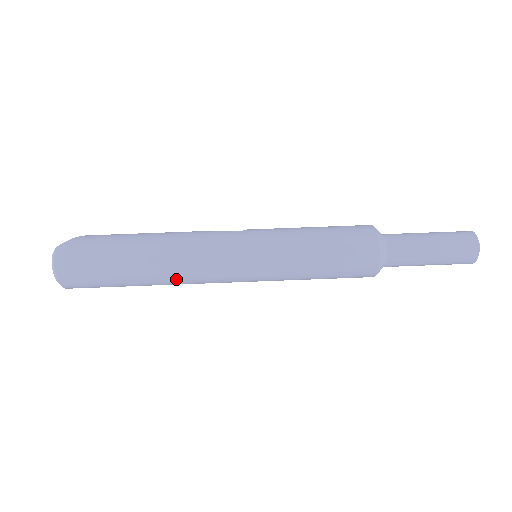
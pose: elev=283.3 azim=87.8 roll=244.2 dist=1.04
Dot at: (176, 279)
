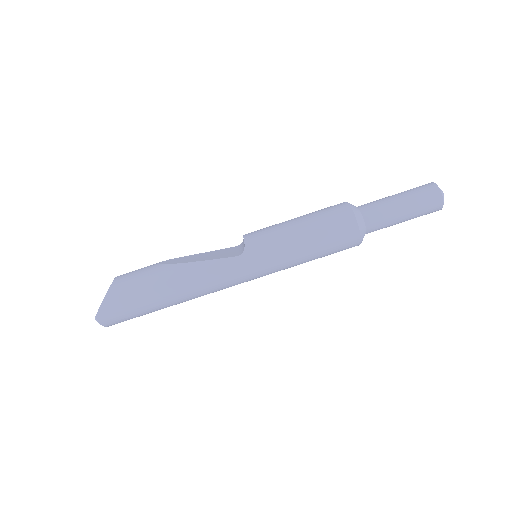
Dot at: occluded
